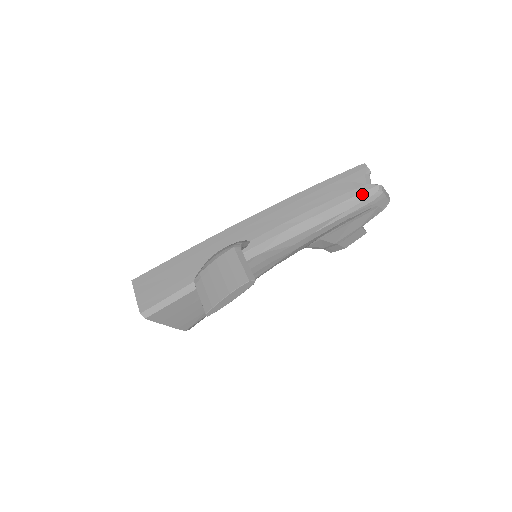
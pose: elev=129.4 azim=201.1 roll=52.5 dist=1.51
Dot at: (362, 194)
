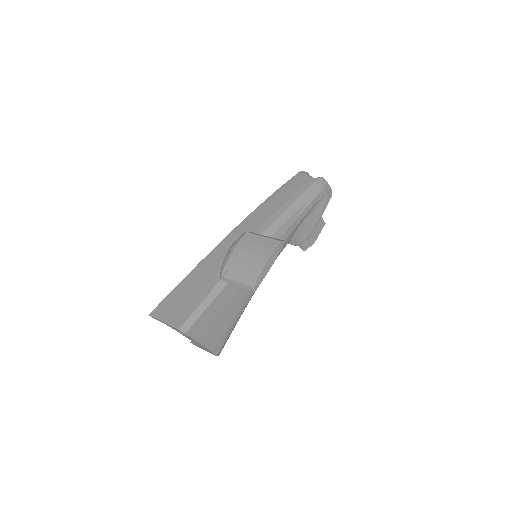
Dot at: (314, 184)
